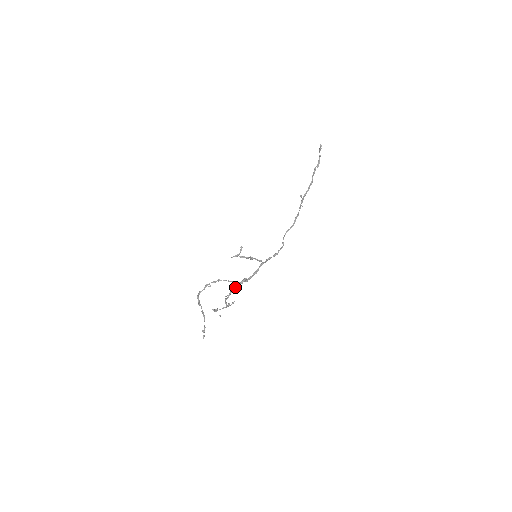
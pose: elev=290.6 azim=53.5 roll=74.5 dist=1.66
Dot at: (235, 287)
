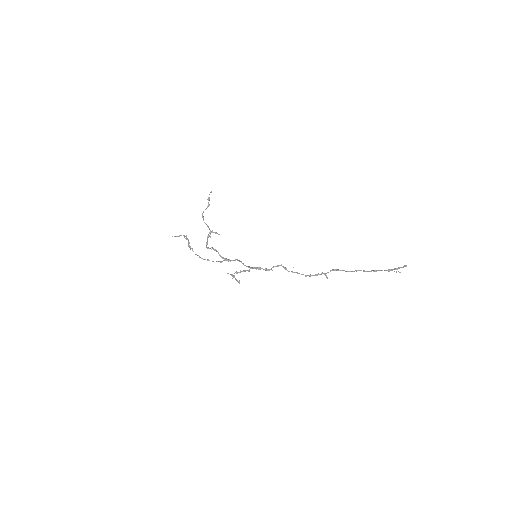
Dot at: (219, 255)
